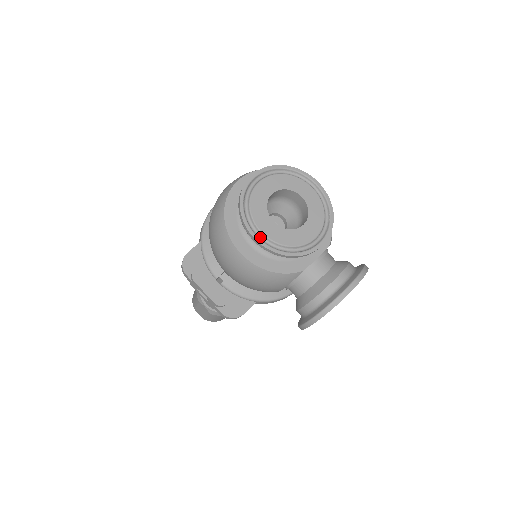
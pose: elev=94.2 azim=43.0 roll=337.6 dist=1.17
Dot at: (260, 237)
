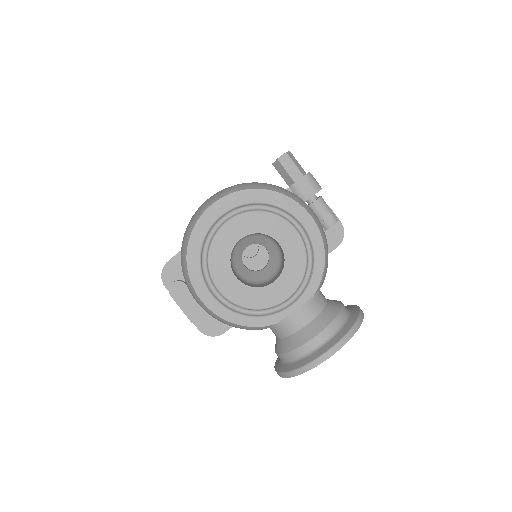
Dot at: (217, 294)
